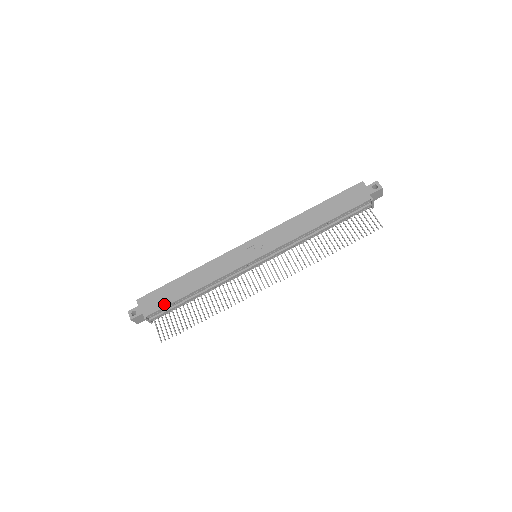
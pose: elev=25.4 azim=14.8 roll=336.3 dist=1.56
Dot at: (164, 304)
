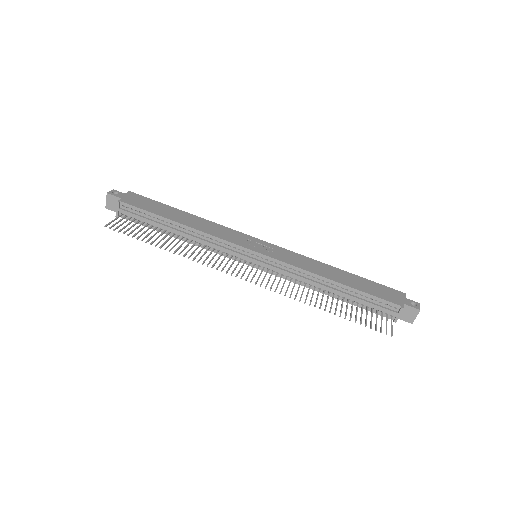
Dot at: (145, 208)
